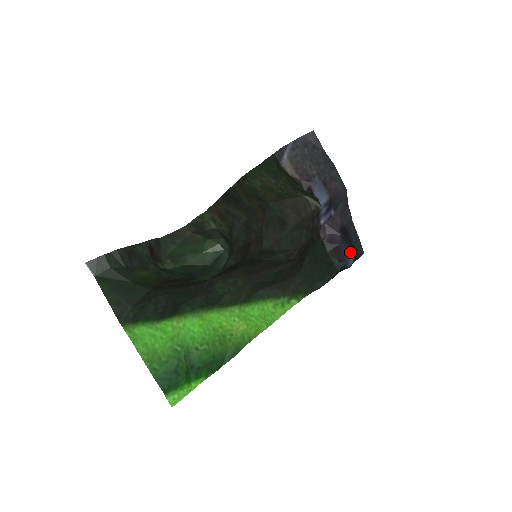
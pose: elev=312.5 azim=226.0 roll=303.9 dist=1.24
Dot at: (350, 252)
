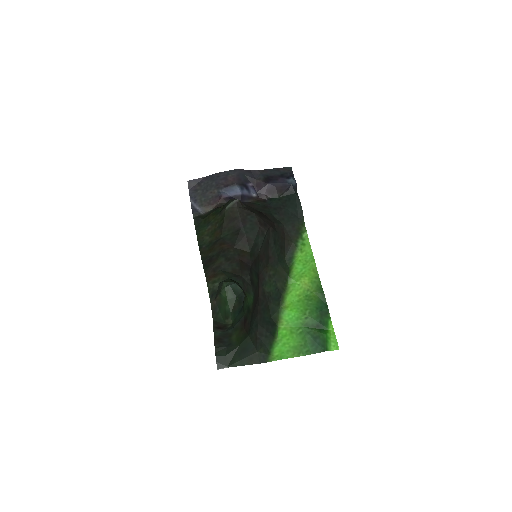
Dot at: (285, 179)
